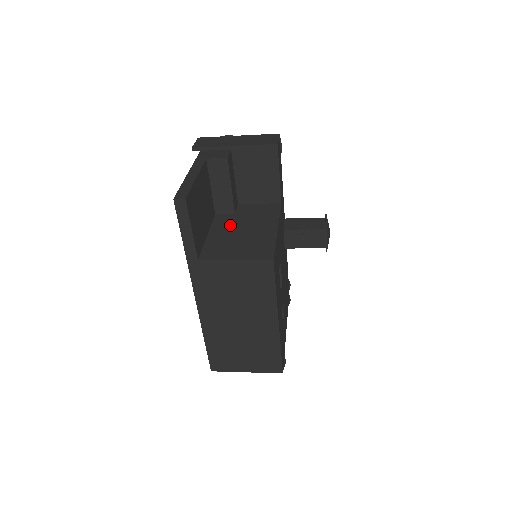
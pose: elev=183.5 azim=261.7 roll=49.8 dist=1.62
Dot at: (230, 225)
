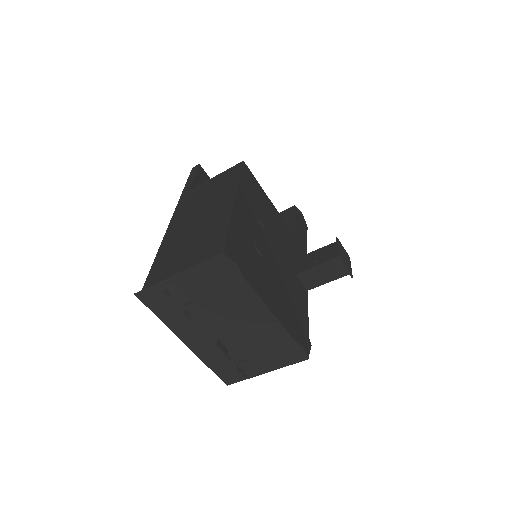
Dot at: occluded
